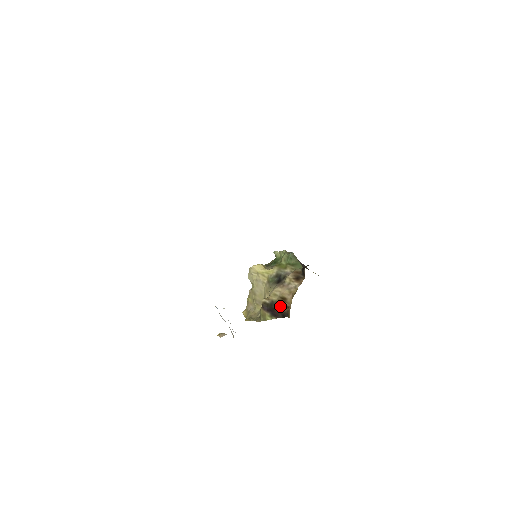
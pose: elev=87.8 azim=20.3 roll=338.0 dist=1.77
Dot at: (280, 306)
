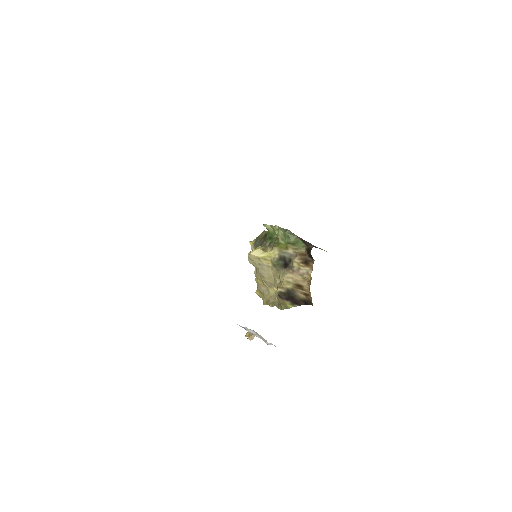
Dot at: (298, 294)
